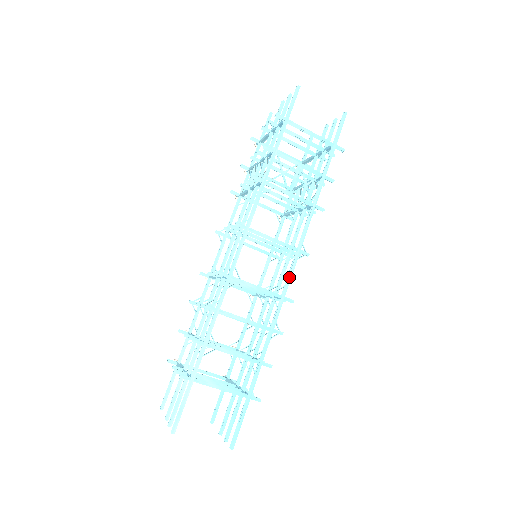
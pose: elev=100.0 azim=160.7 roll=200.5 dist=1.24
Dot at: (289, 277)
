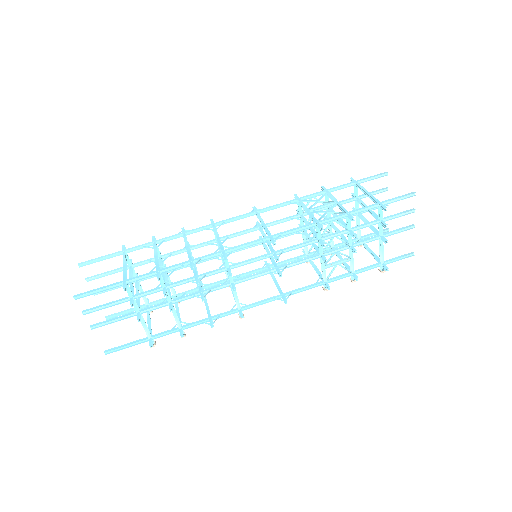
Dot at: (243, 244)
